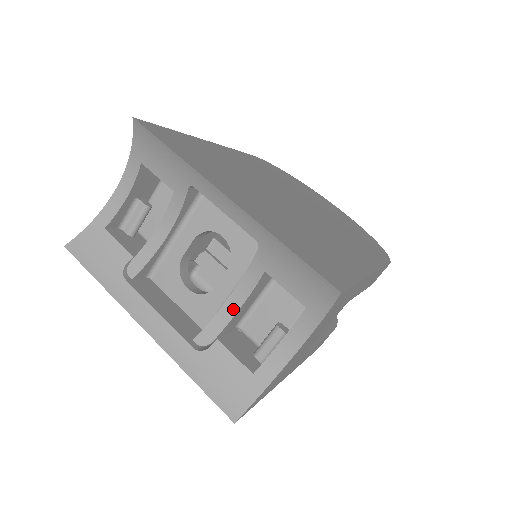
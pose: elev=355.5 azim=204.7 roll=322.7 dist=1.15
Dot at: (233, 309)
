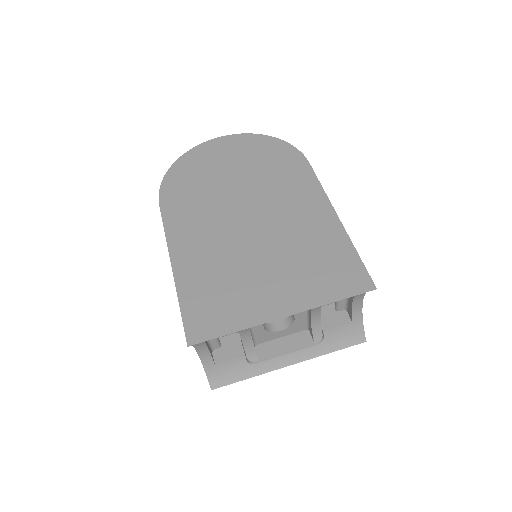
Dot at: (317, 319)
